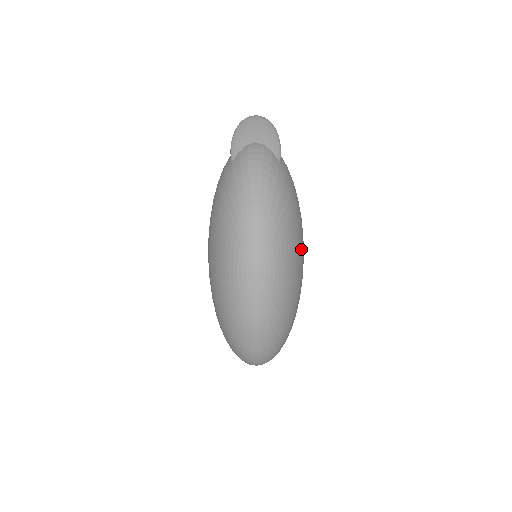
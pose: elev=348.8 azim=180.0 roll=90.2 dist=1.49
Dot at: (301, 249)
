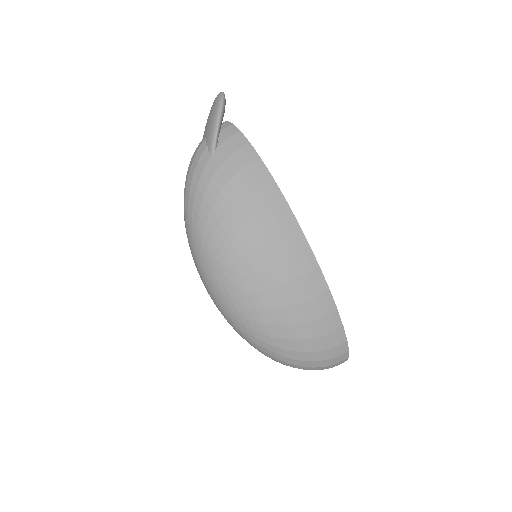
Dot at: (261, 250)
